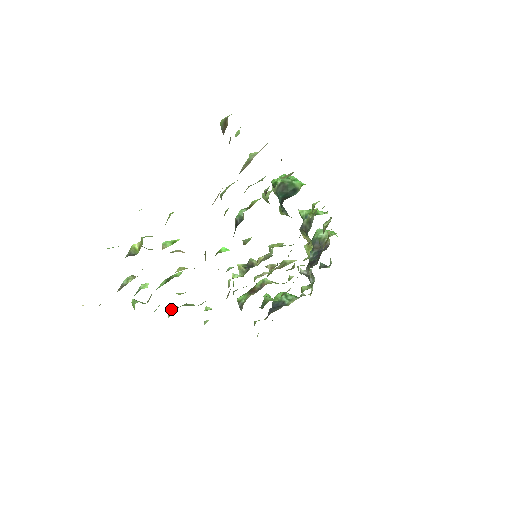
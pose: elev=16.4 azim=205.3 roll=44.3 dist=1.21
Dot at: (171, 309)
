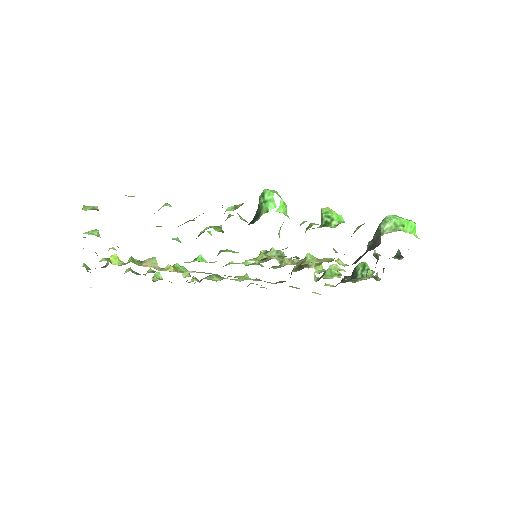
Dot at: (190, 282)
